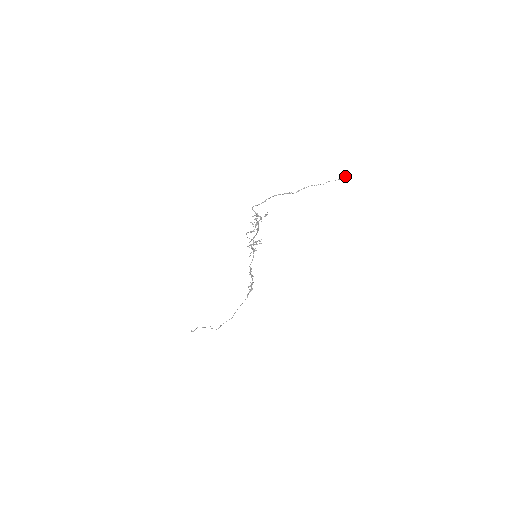
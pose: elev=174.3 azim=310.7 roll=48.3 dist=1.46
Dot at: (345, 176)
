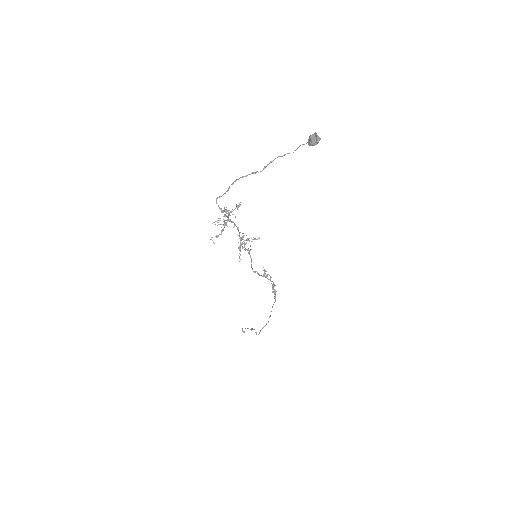
Dot at: (313, 135)
